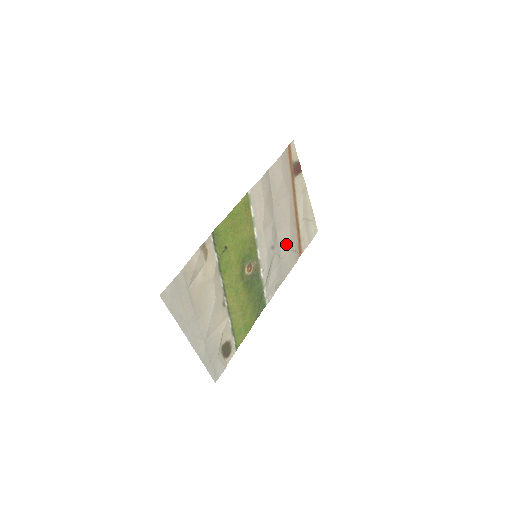
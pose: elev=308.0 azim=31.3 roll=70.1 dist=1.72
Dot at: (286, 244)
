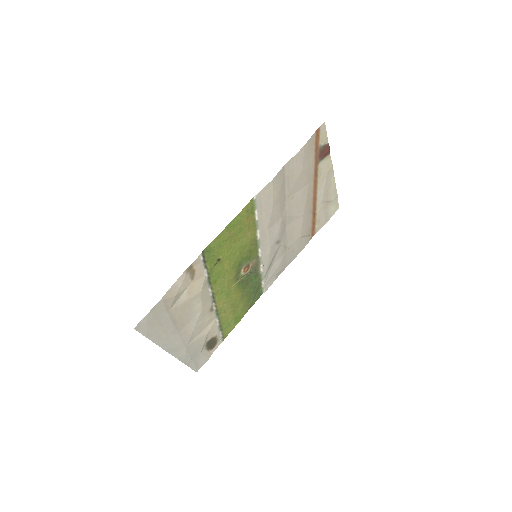
Dot at: (296, 233)
